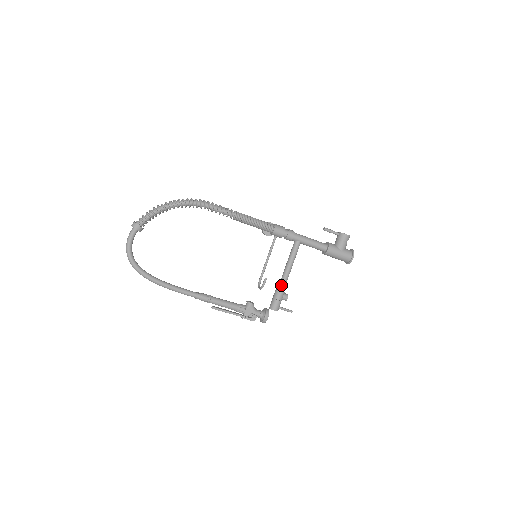
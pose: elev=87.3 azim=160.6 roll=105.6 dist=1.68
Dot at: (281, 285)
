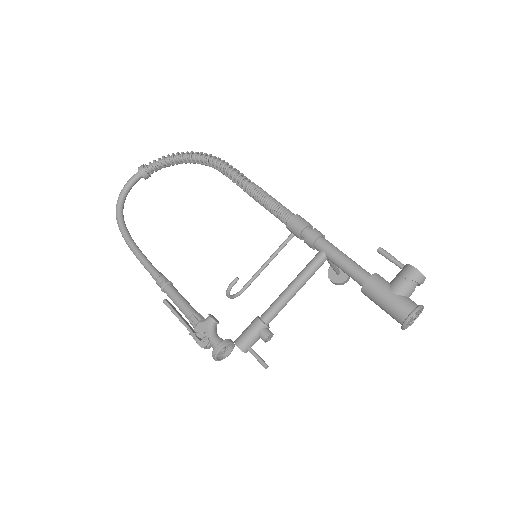
Dot at: (266, 310)
